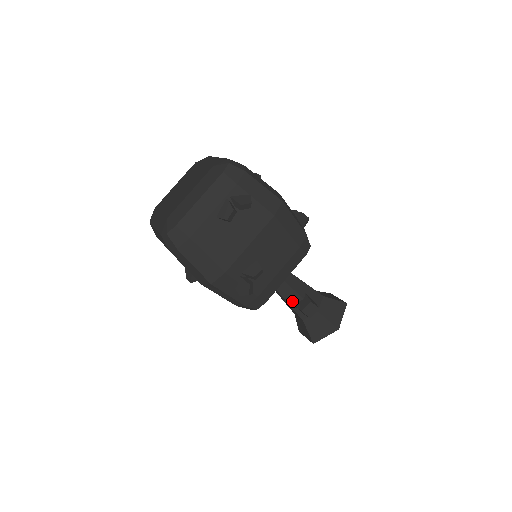
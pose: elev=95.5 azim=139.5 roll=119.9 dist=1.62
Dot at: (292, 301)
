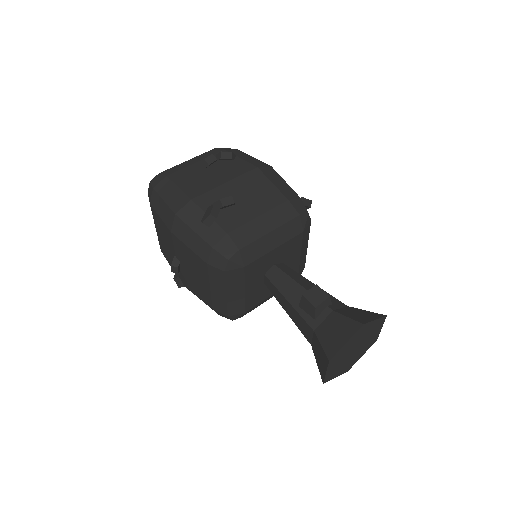
Dot at: (296, 301)
